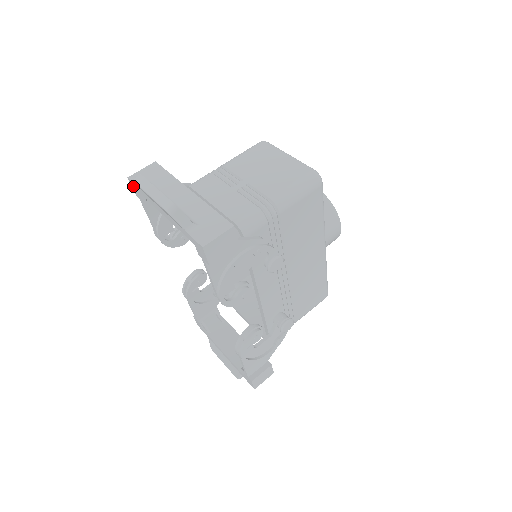
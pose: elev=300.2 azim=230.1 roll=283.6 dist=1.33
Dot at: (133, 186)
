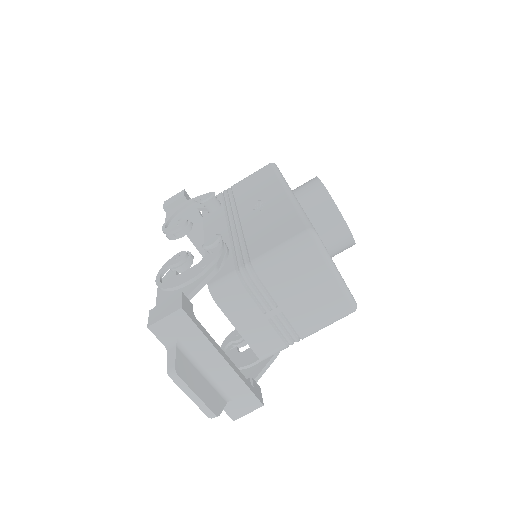
Dot at: occluded
